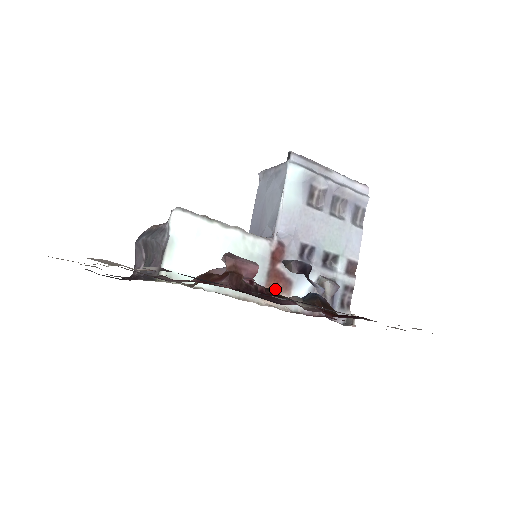
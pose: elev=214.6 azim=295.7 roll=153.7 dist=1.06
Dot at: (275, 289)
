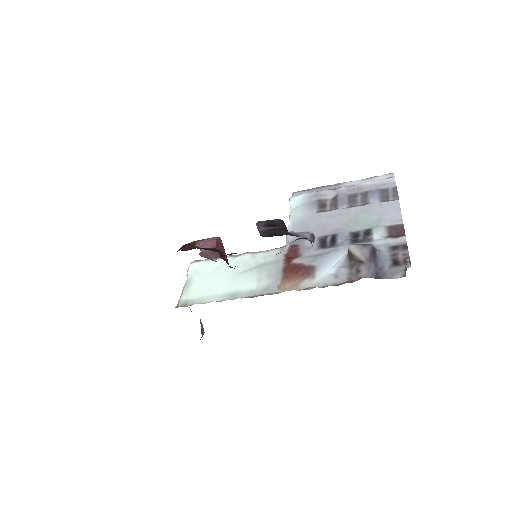
Dot at: (294, 278)
